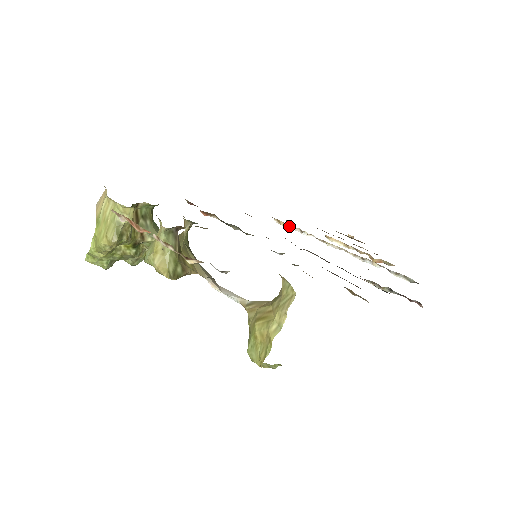
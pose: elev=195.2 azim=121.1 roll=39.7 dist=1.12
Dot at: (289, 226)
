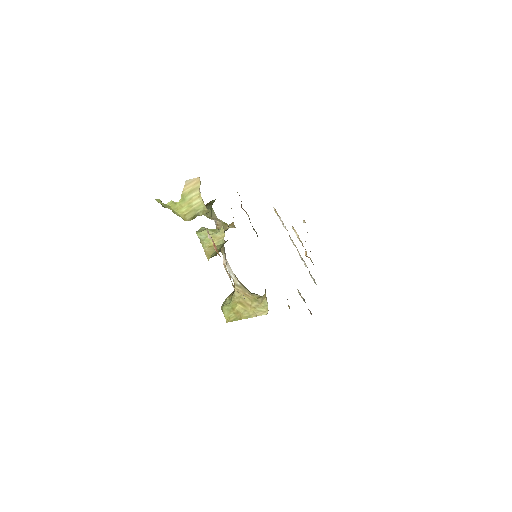
Dot at: (279, 216)
